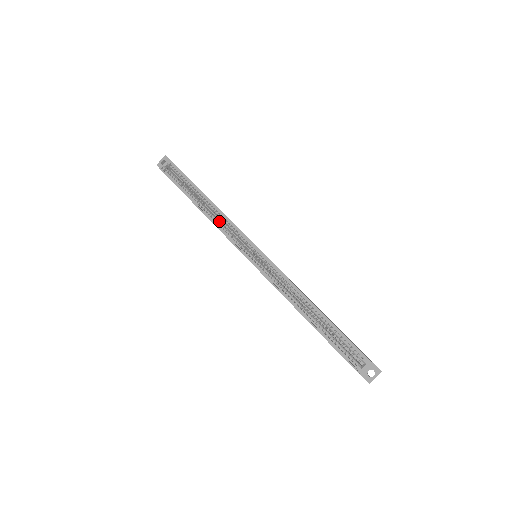
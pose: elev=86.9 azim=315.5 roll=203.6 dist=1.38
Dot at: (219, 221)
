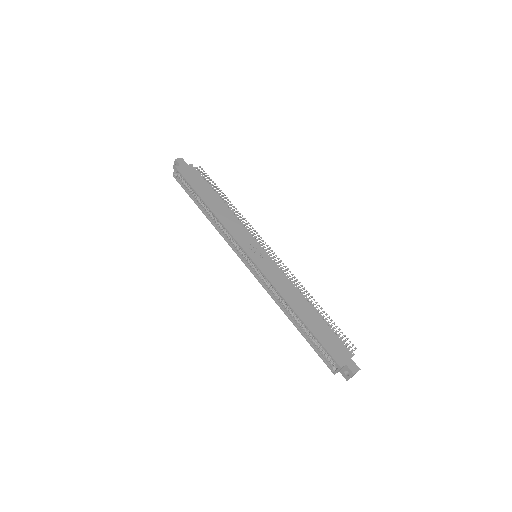
Dot at: (222, 227)
